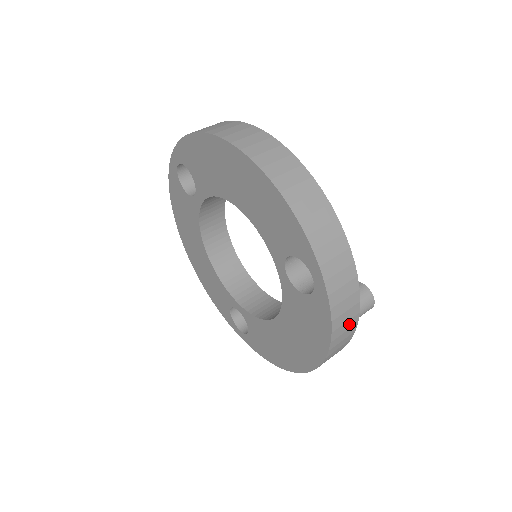
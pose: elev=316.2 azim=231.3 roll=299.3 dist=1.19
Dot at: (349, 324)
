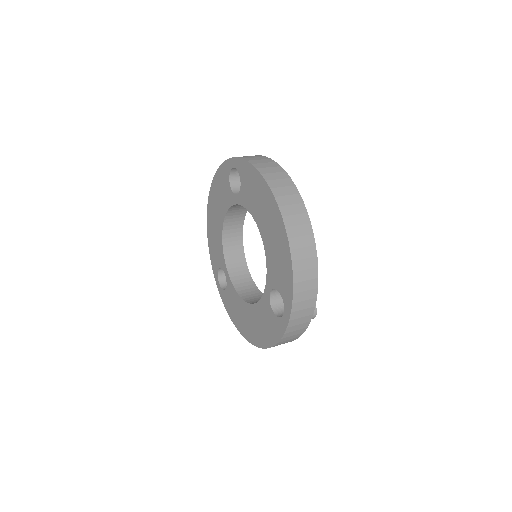
Dot at: (291, 340)
